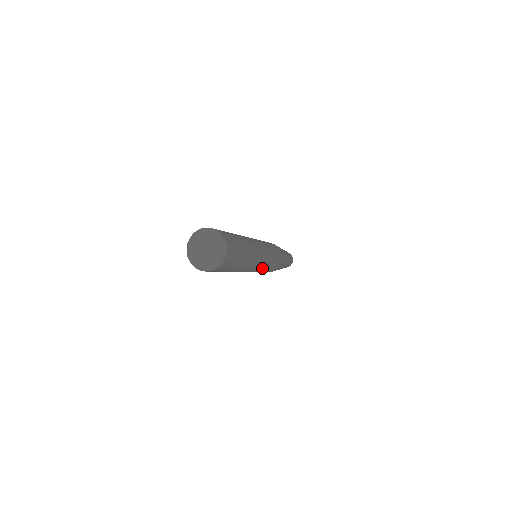
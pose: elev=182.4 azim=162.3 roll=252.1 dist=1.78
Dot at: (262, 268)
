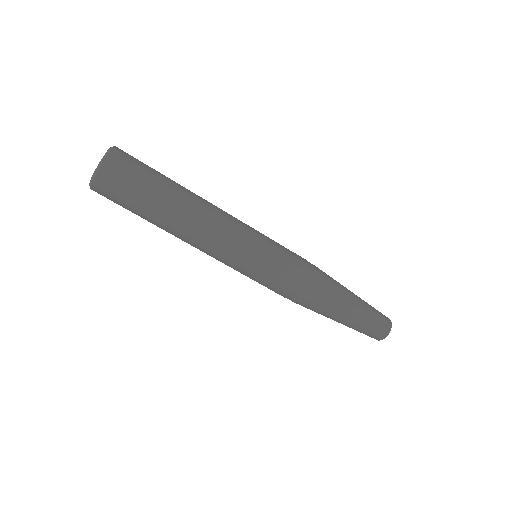
Dot at: (254, 235)
